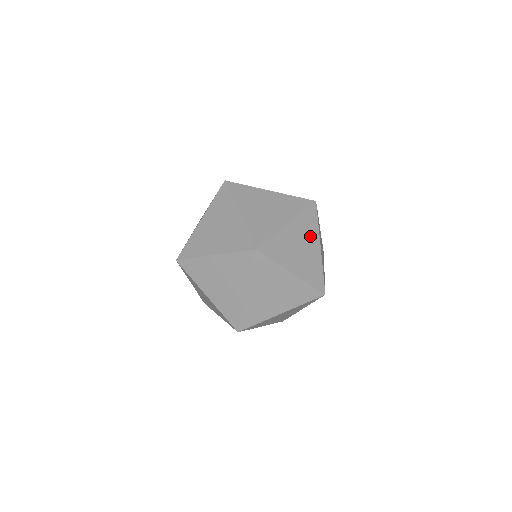
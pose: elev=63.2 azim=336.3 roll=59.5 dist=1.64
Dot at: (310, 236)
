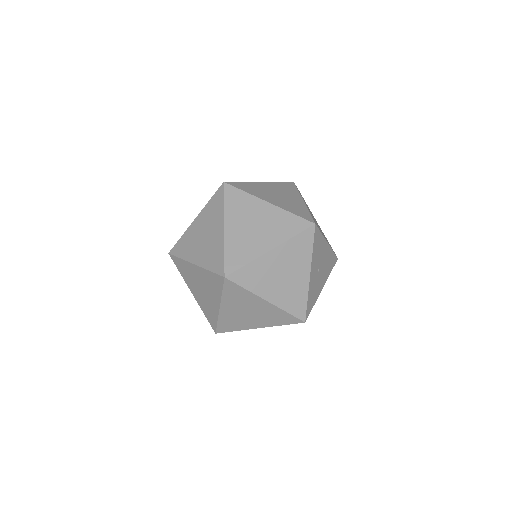
Dot at: (298, 262)
